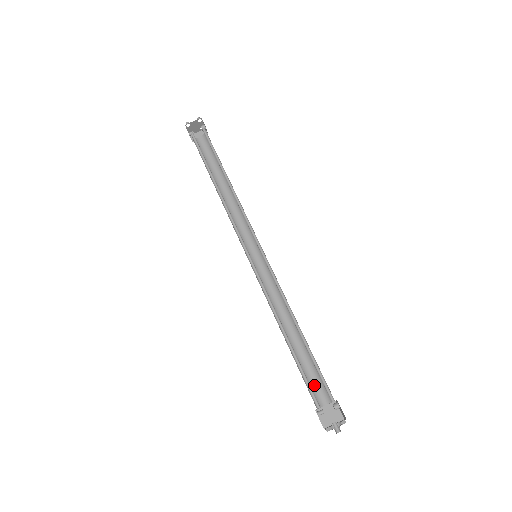
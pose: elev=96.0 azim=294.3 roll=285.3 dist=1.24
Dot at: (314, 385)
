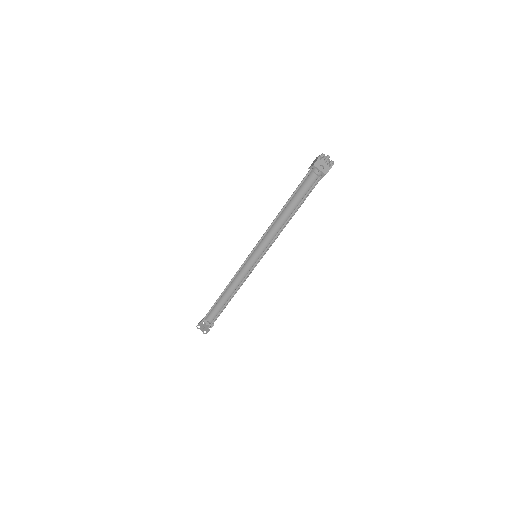
Dot at: (312, 188)
